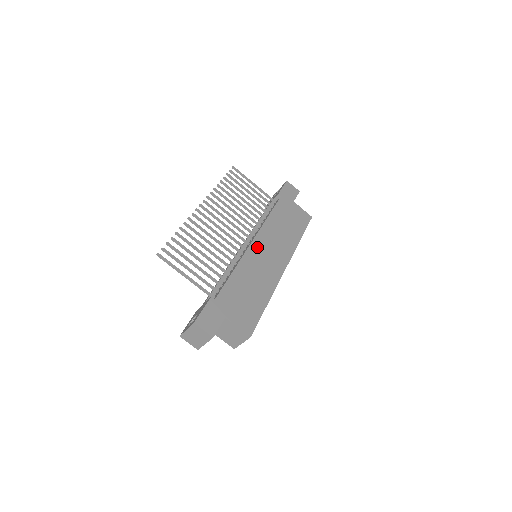
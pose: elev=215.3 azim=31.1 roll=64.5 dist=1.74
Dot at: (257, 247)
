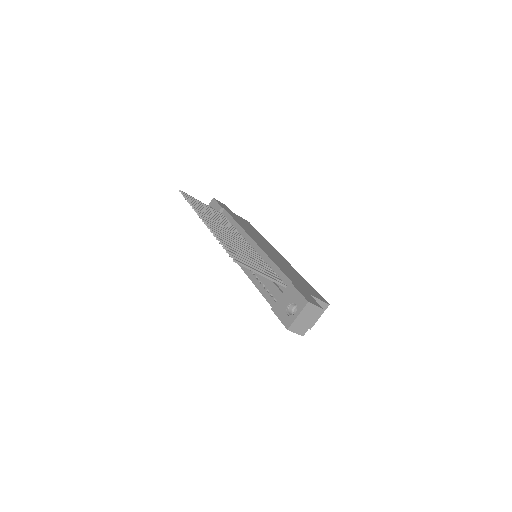
Dot at: (260, 245)
